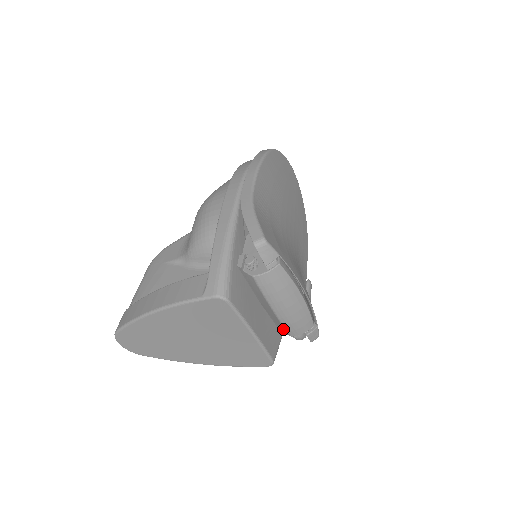
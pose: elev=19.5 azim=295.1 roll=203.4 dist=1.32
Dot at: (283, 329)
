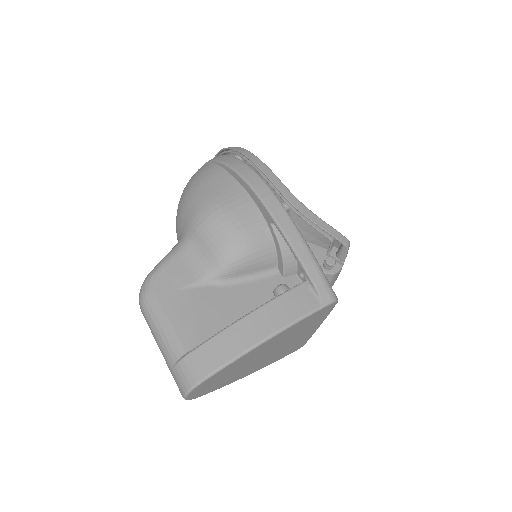
Dot at: occluded
